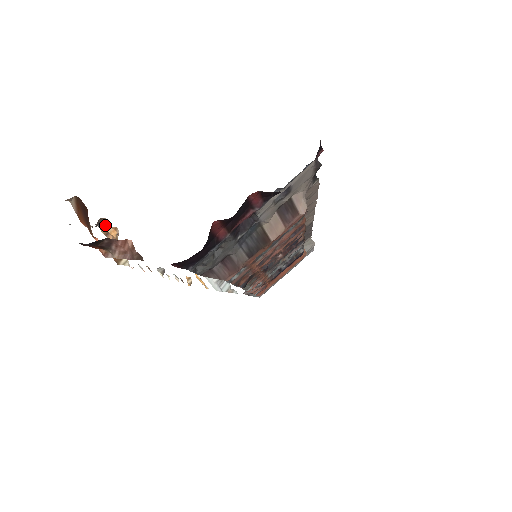
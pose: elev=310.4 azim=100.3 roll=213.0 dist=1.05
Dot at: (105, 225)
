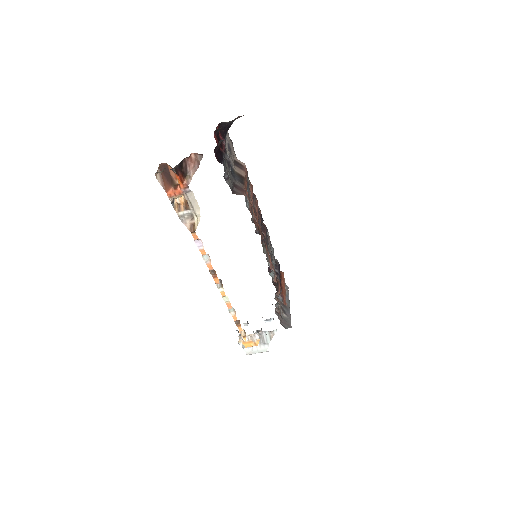
Dot at: (176, 203)
